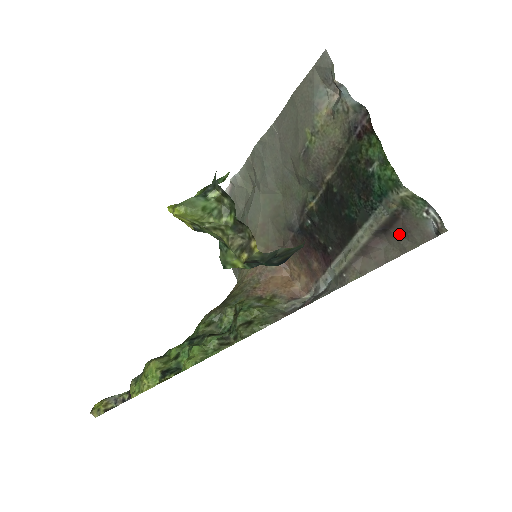
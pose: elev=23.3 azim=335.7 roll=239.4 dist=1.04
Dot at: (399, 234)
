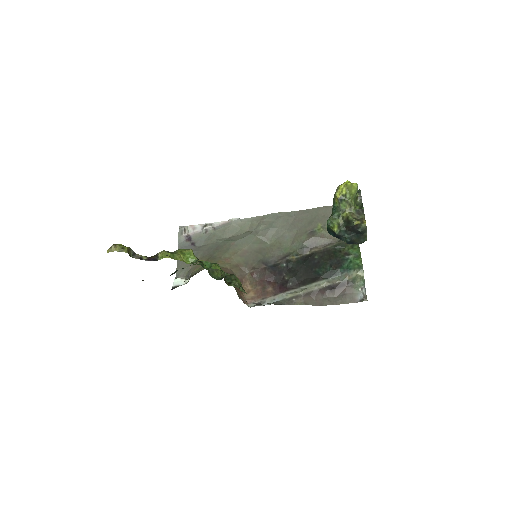
Dot at: (338, 294)
